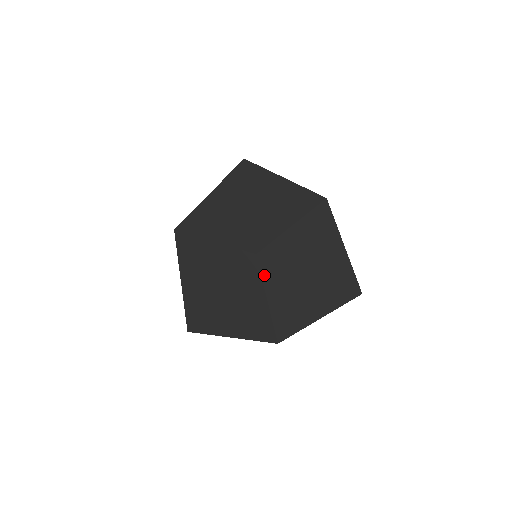
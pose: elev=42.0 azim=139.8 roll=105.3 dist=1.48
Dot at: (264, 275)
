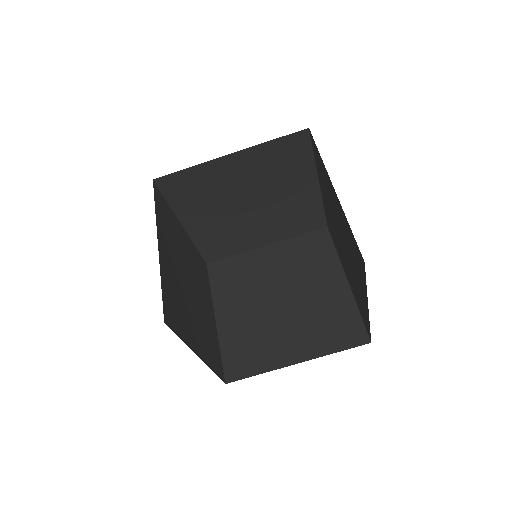
Dot at: (216, 291)
